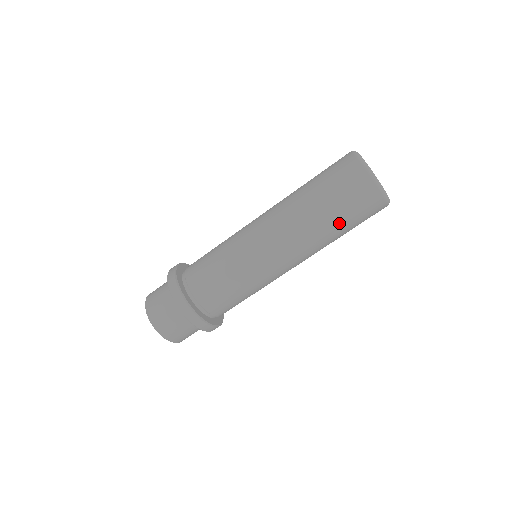
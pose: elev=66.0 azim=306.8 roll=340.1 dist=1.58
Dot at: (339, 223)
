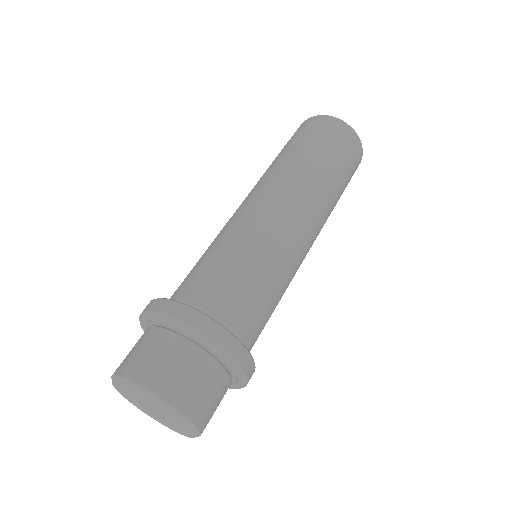
Dot at: (316, 152)
